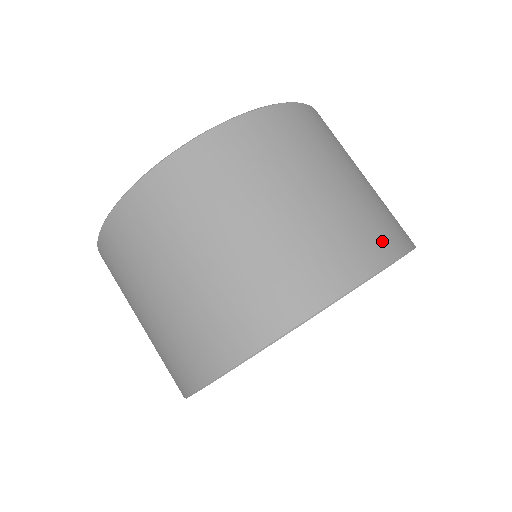
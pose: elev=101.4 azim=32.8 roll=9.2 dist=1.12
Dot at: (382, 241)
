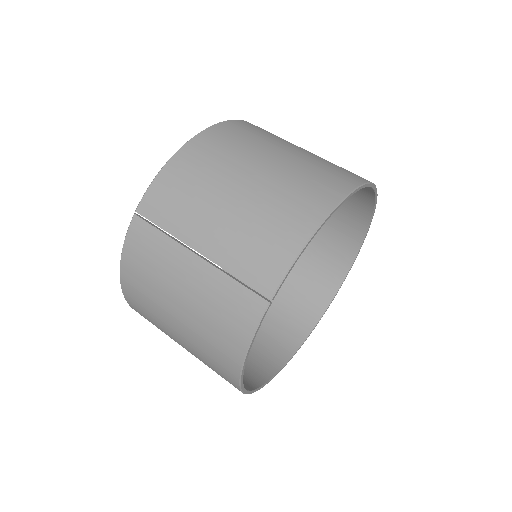
Dot at: (357, 218)
